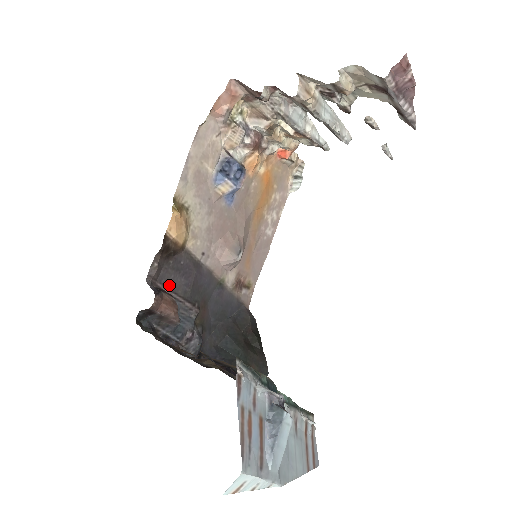
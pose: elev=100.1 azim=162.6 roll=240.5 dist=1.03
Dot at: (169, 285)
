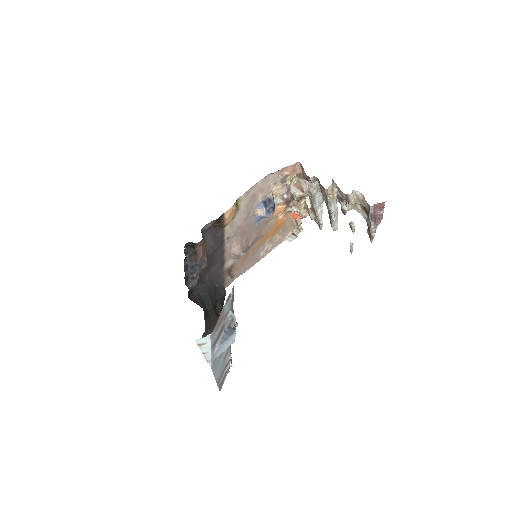
Dot at: (206, 241)
